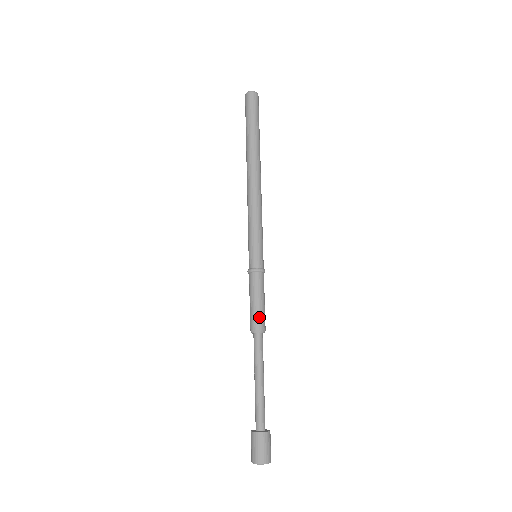
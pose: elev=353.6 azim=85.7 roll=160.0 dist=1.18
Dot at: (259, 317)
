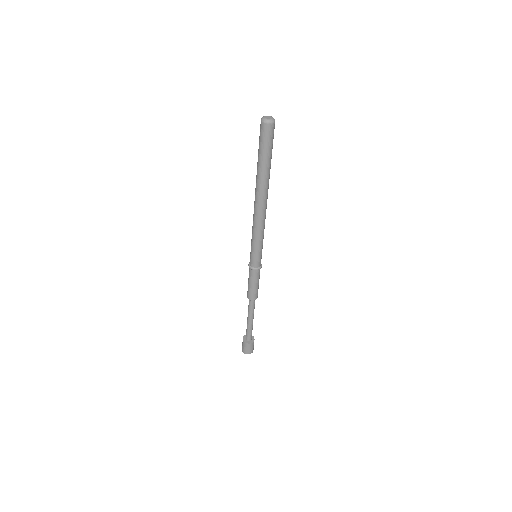
Dot at: (249, 293)
